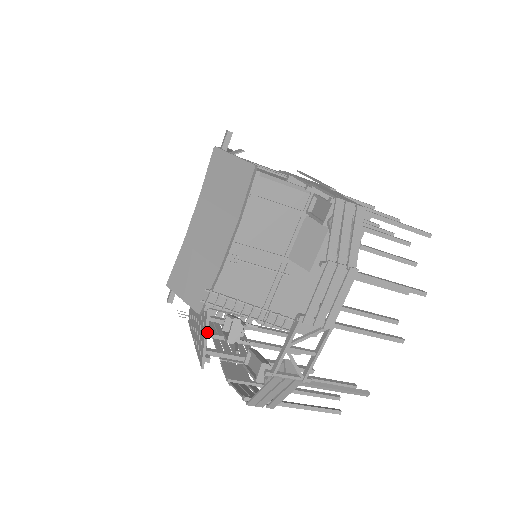
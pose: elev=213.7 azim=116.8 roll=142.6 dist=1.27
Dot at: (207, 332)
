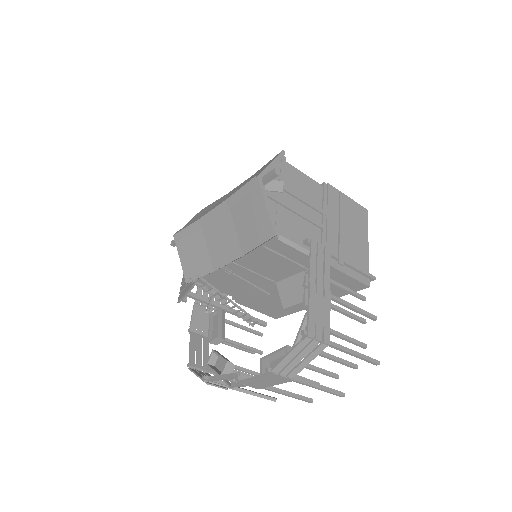
Dot at: (189, 291)
